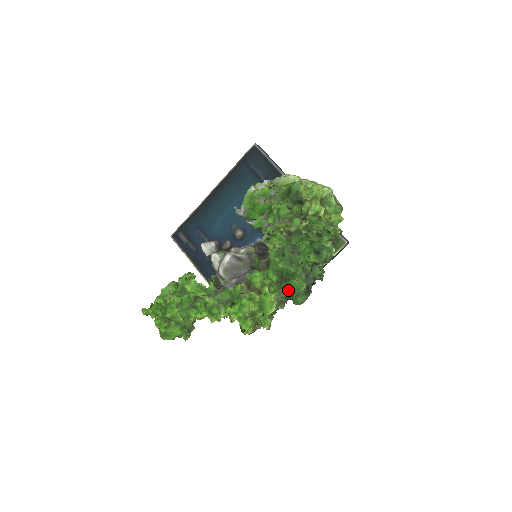
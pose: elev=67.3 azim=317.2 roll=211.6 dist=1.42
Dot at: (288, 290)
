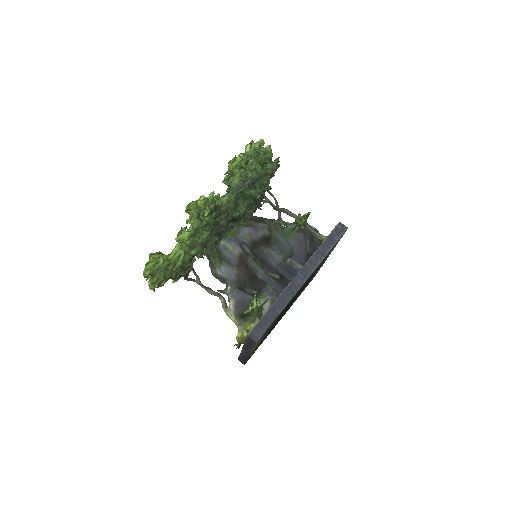
Dot at: (230, 189)
